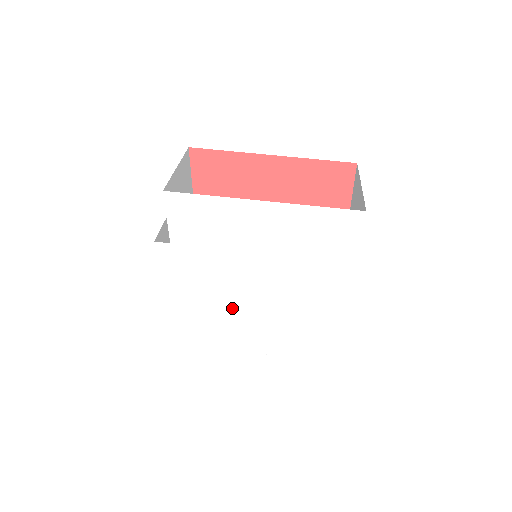
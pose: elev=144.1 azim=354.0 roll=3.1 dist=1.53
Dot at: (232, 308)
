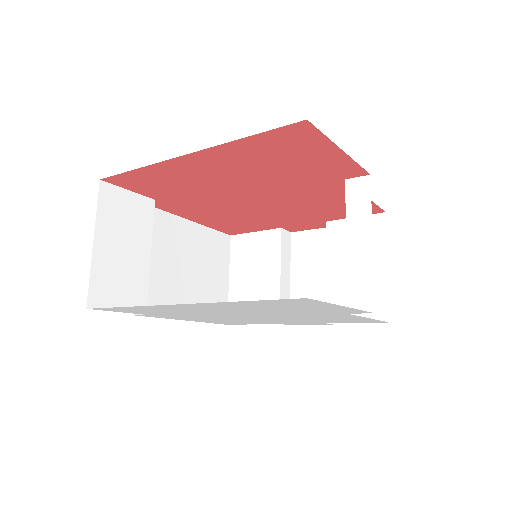
Dot at: (258, 320)
